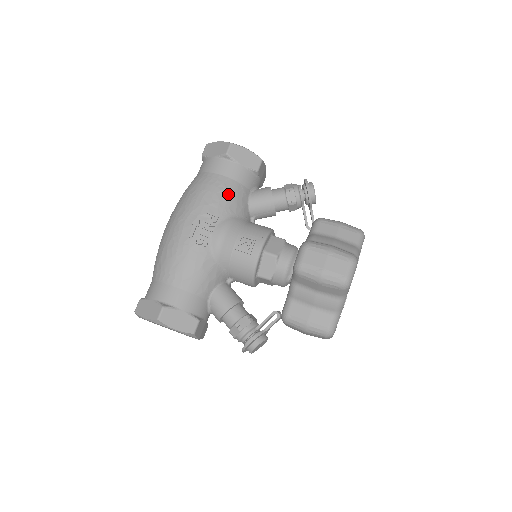
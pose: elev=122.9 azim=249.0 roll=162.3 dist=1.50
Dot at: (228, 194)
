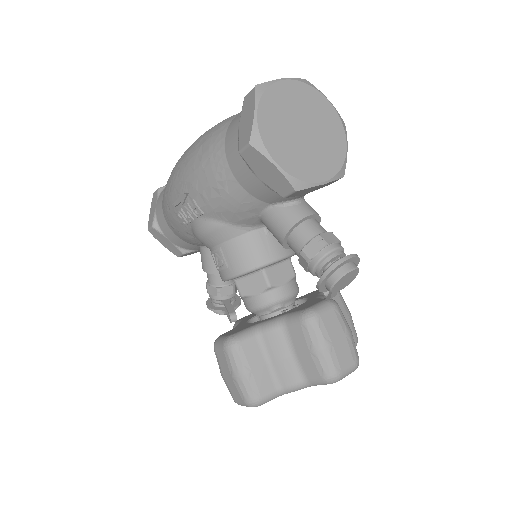
Dot at: (225, 199)
